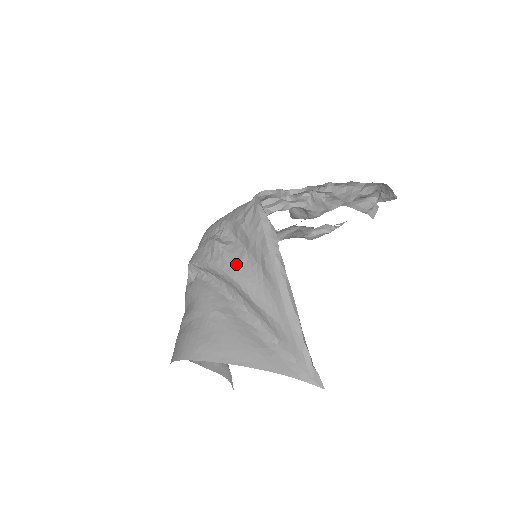
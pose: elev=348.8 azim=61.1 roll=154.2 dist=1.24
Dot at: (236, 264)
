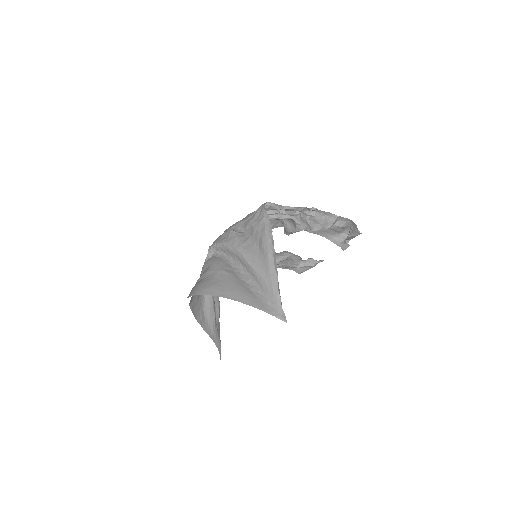
Dot at: (242, 243)
